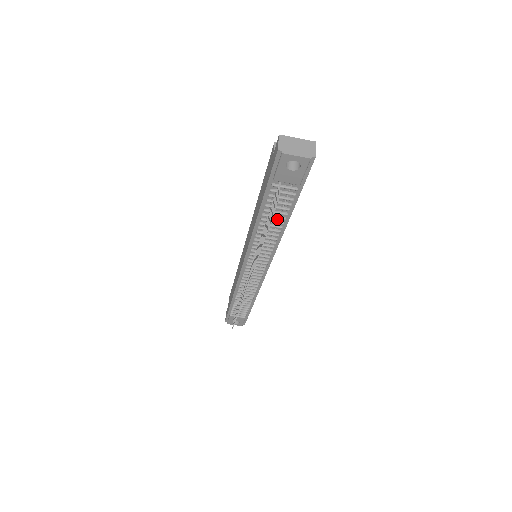
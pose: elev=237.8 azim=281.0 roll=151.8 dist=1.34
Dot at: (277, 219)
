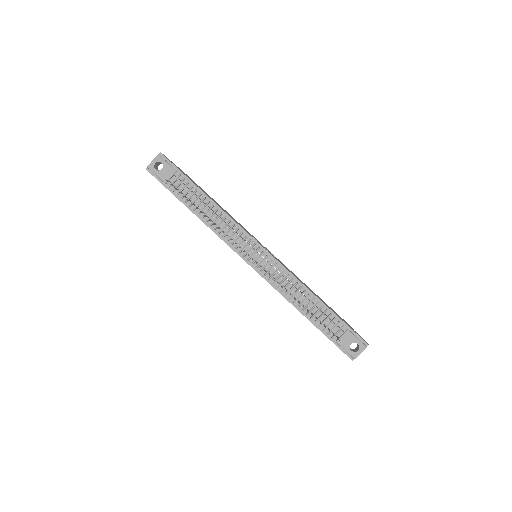
Dot at: (204, 204)
